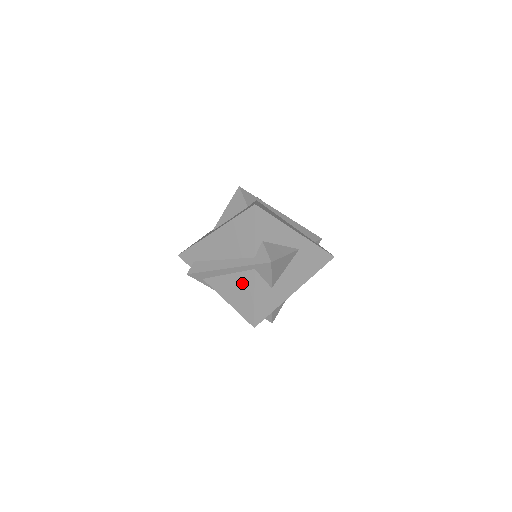
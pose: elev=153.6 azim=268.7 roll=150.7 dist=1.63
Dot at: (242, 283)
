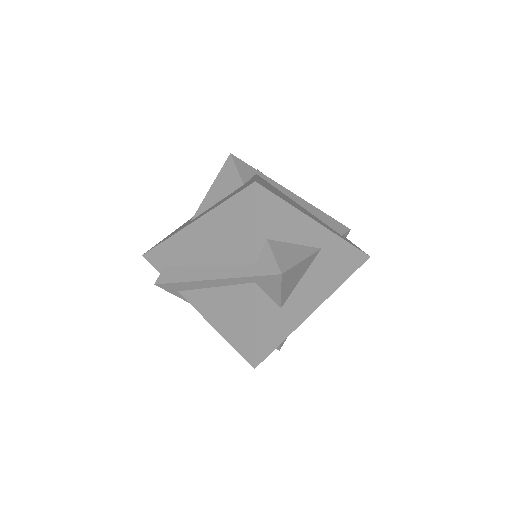
Dot at: (236, 302)
